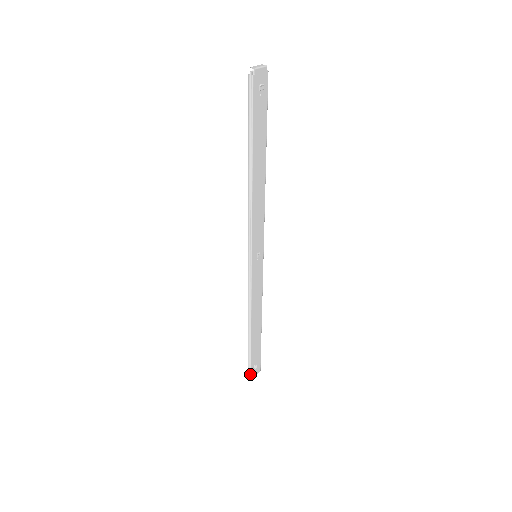
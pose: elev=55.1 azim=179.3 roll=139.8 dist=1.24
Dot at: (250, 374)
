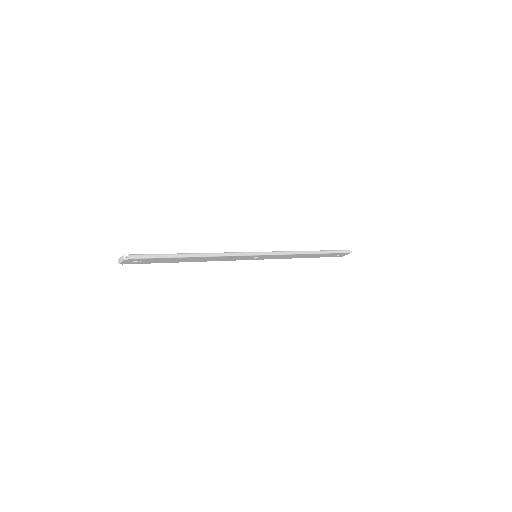
Dot at: (337, 256)
